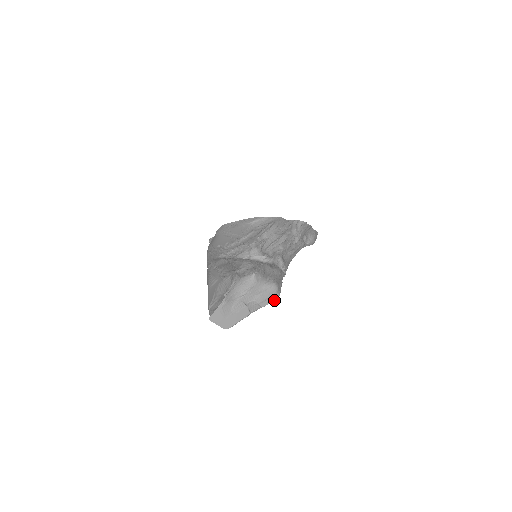
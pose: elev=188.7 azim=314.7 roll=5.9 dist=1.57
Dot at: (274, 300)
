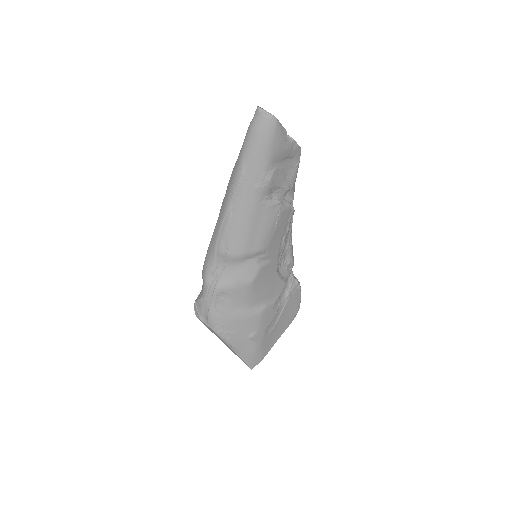
Dot at: (299, 146)
